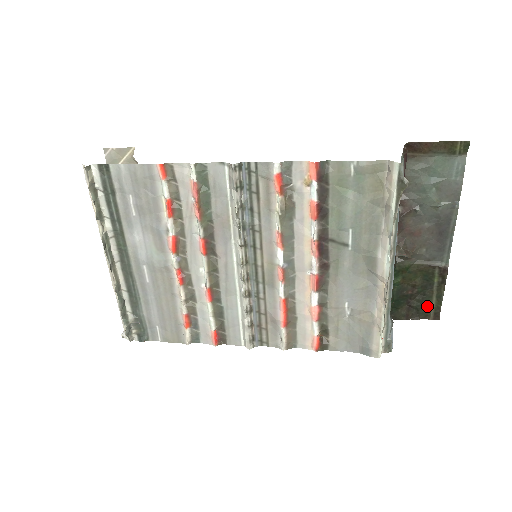
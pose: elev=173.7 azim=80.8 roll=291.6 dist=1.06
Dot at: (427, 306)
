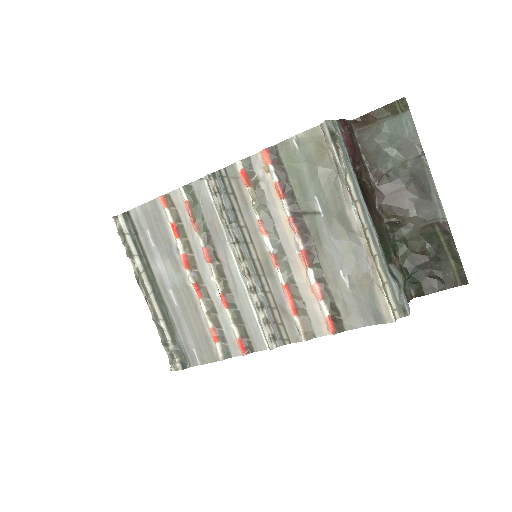
Dot at: (448, 272)
